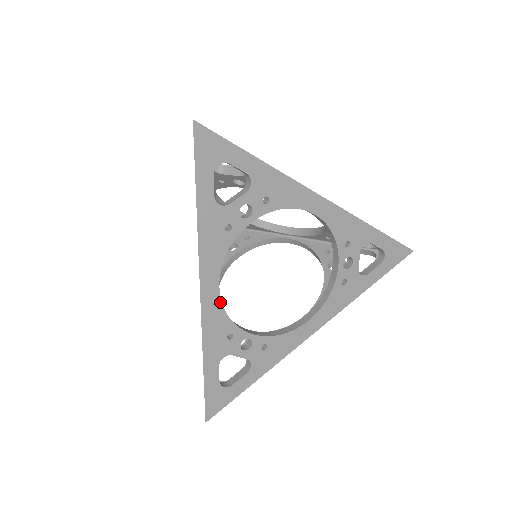
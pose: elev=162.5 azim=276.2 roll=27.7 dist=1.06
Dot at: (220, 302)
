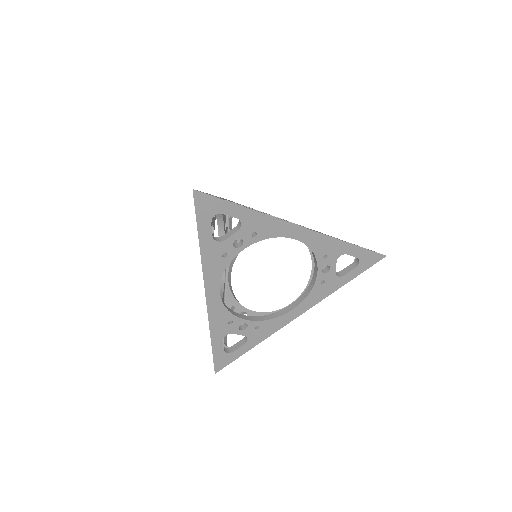
Dot at: (221, 302)
